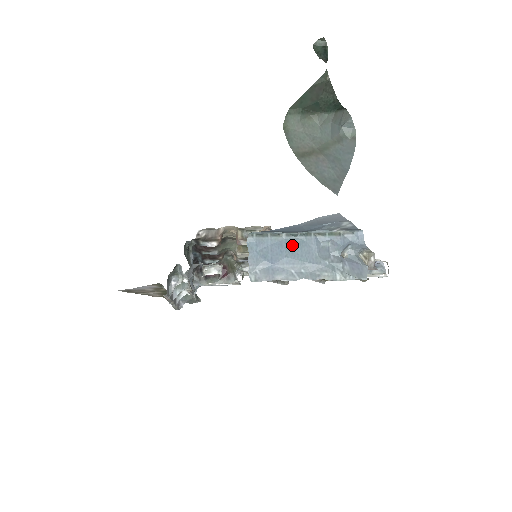
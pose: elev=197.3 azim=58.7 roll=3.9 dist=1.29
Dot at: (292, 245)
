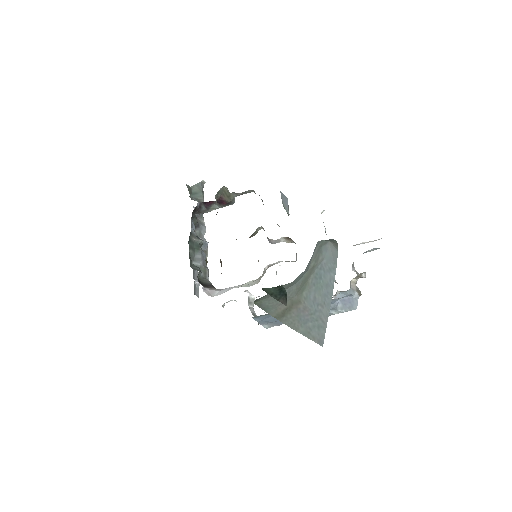
Dot at: occluded
